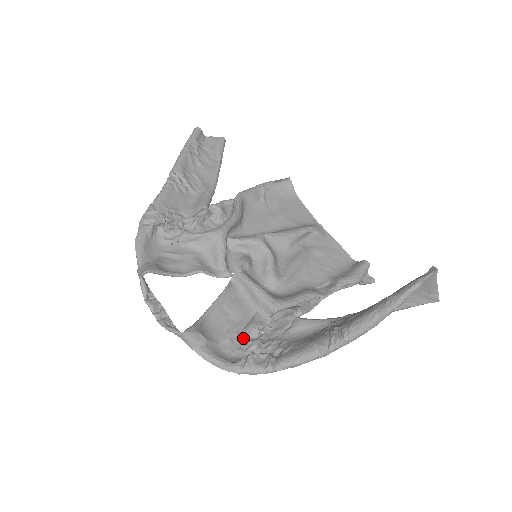
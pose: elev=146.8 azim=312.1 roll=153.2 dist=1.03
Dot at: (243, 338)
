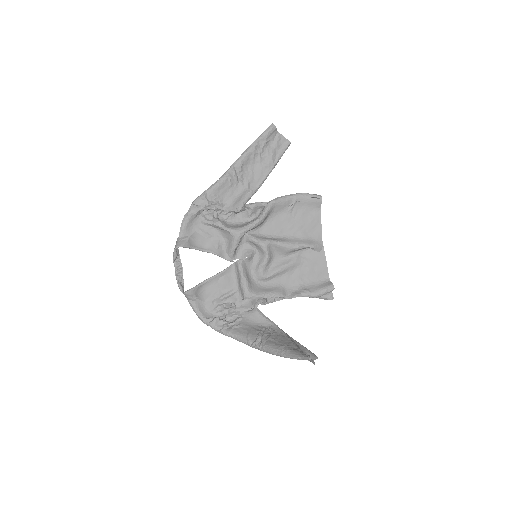
Dot at: (220, 304)
